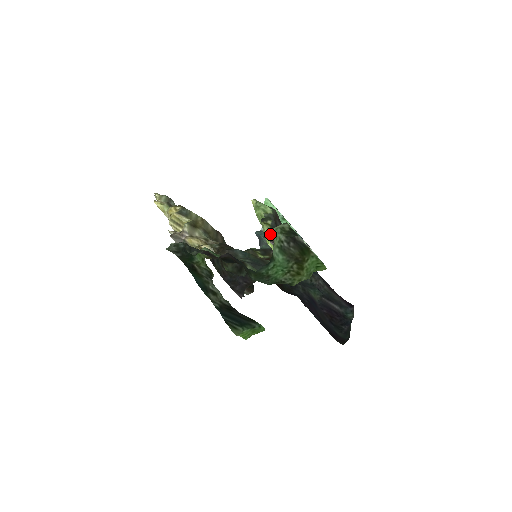
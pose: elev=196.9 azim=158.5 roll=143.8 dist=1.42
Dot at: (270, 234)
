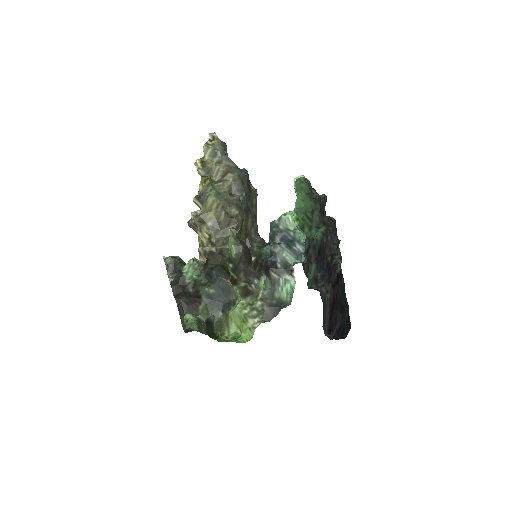
Dot at: (231, 275)
